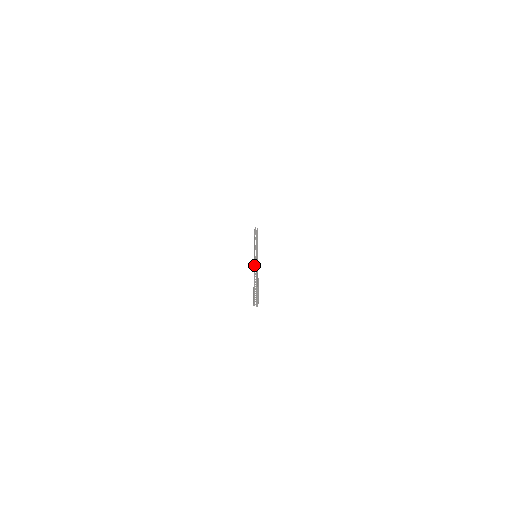
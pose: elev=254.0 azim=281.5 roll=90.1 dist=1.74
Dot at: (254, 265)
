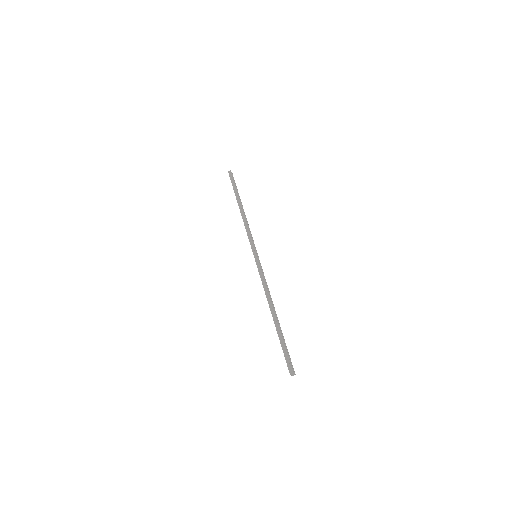
Dot at: (266, 286)
